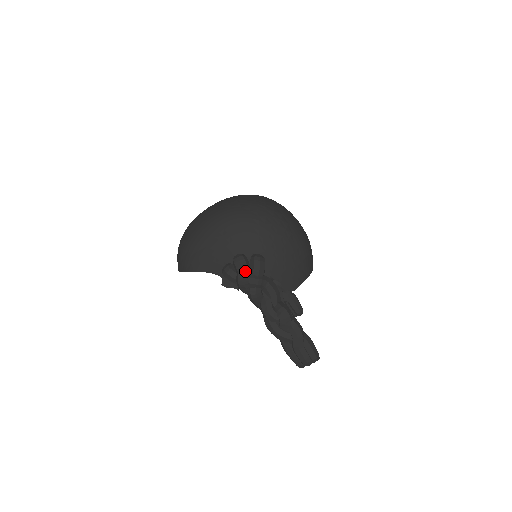
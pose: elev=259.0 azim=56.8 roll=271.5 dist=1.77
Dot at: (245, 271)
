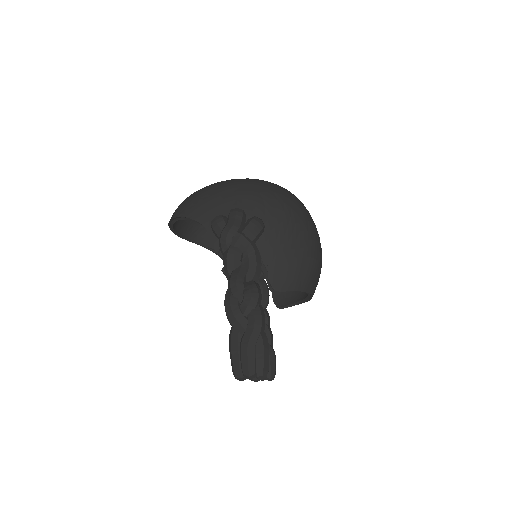
Dot at: (236, 223)
